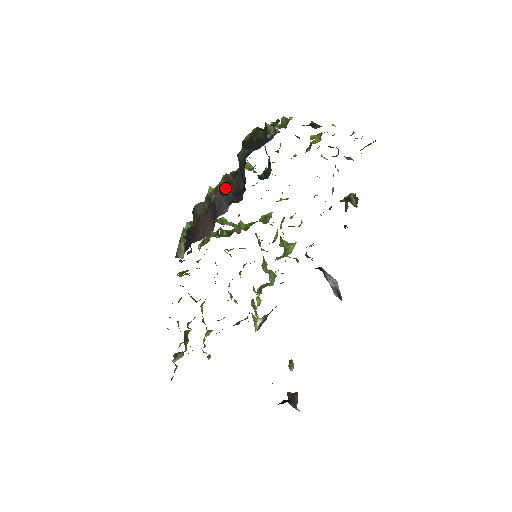
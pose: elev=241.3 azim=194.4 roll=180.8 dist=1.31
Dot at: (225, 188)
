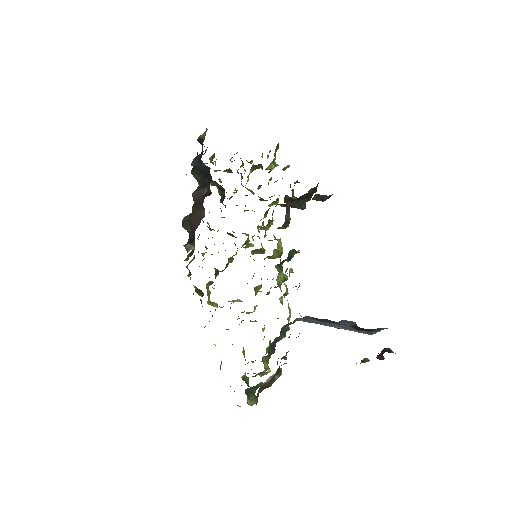
Dot at: occluded
